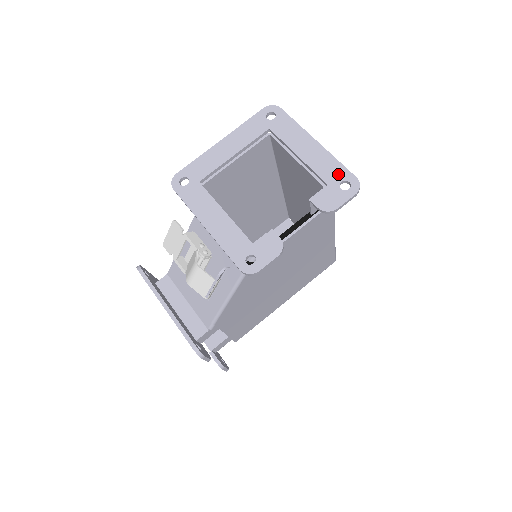
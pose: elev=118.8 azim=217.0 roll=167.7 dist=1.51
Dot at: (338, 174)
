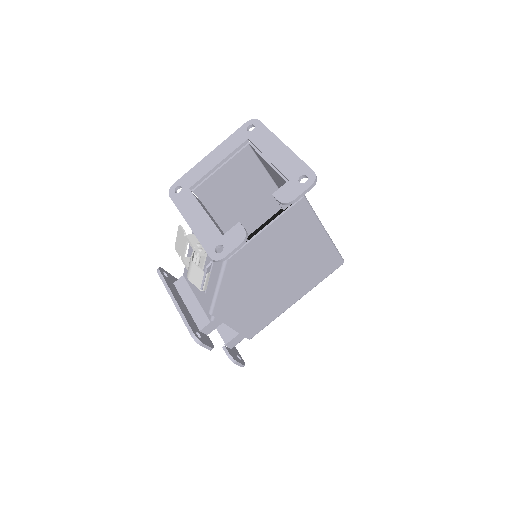
Dot at: (298, 170)
